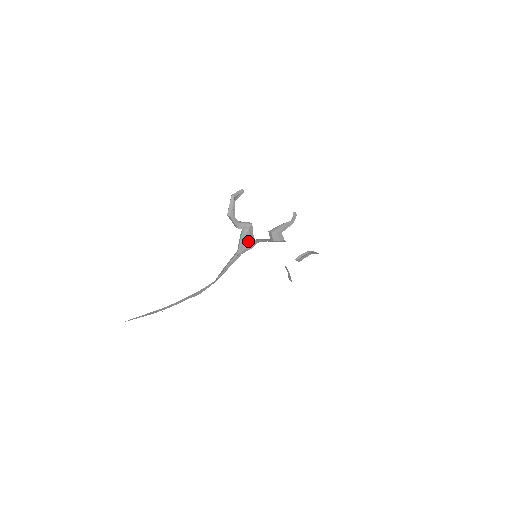
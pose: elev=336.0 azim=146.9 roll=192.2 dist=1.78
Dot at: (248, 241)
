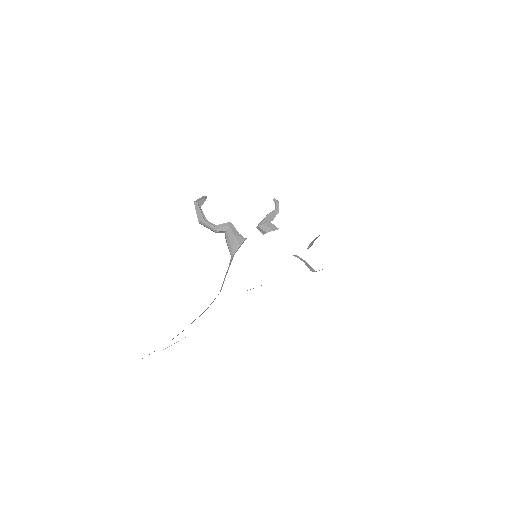
Dot at: (236, 240)
